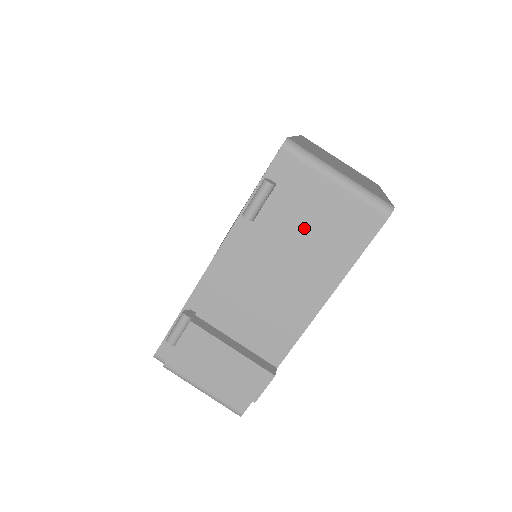
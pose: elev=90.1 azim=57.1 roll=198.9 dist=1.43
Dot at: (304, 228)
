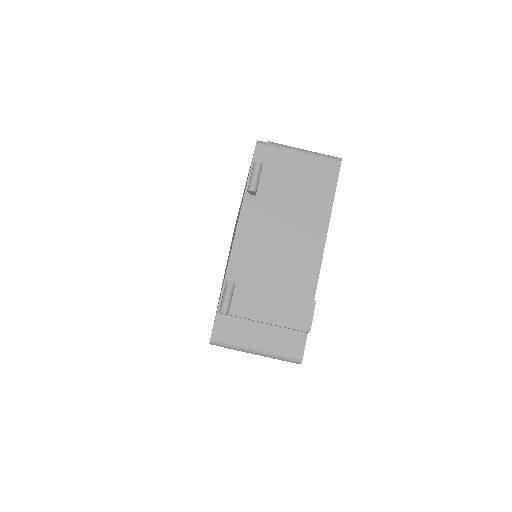
Dot at: (291, 188)
